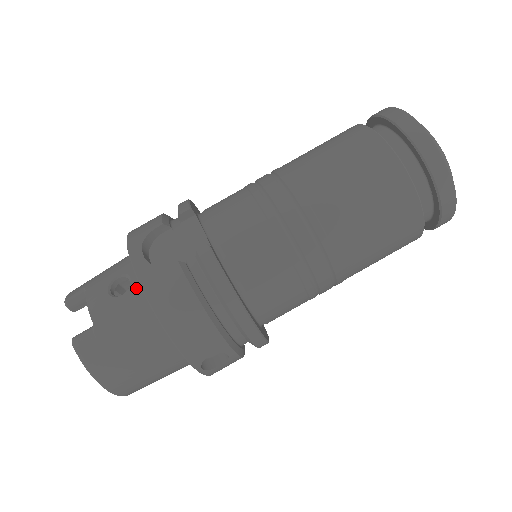
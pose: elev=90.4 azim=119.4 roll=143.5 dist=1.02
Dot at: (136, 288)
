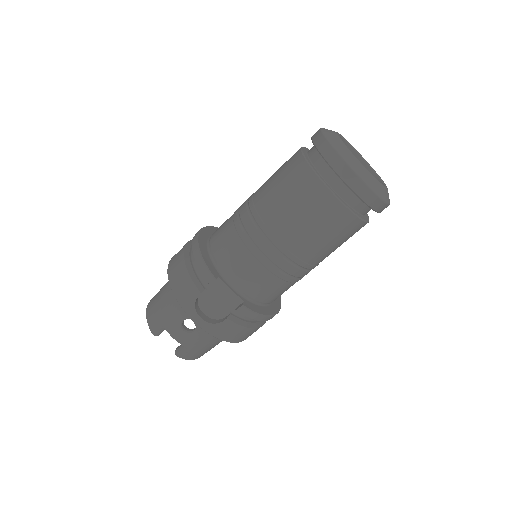
Dot at: occluded
